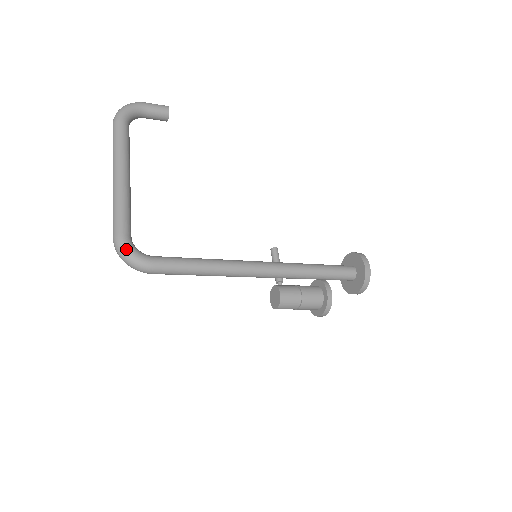
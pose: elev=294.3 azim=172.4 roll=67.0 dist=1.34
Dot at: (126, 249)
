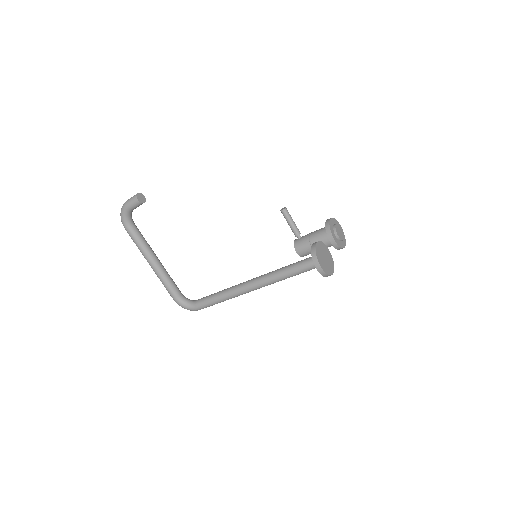
Dot at: (181, 306)
